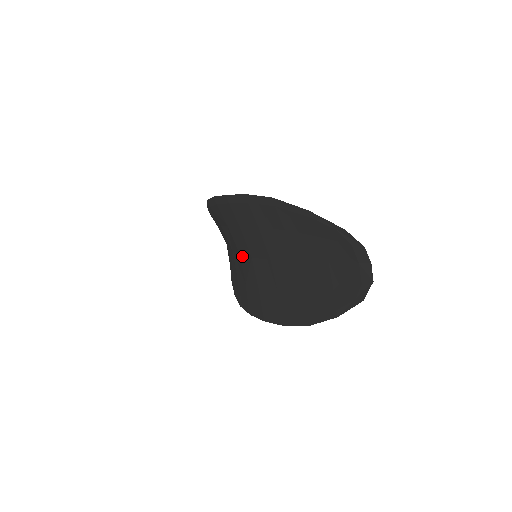
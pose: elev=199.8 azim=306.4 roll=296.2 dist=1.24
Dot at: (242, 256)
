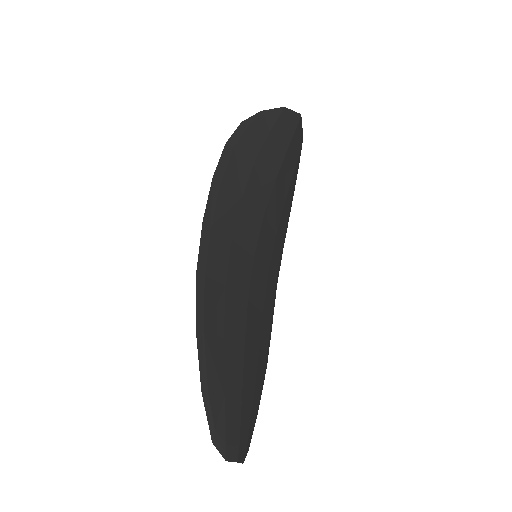
Dot at: (259, 225)
